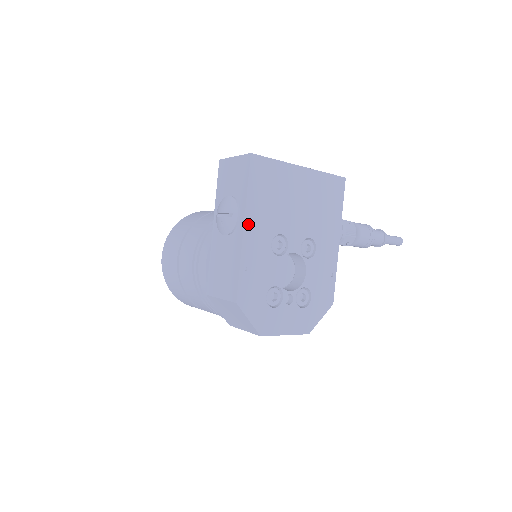
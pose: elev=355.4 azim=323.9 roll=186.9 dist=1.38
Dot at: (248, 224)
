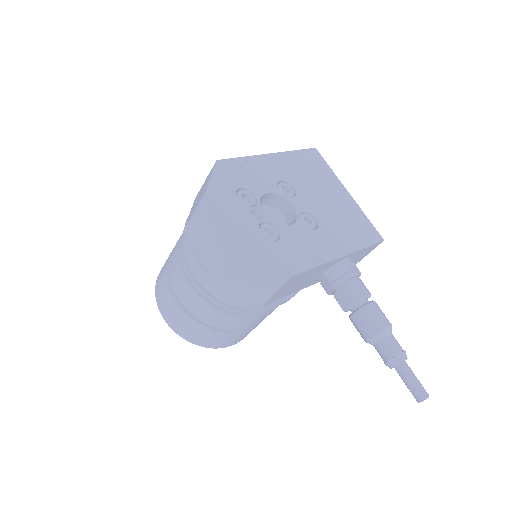
Dot at: (276, 157)
